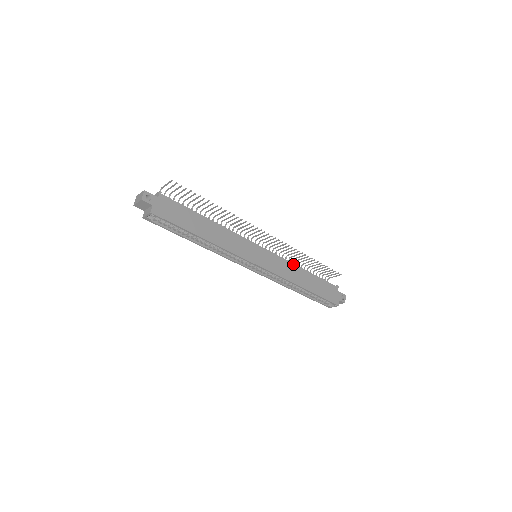
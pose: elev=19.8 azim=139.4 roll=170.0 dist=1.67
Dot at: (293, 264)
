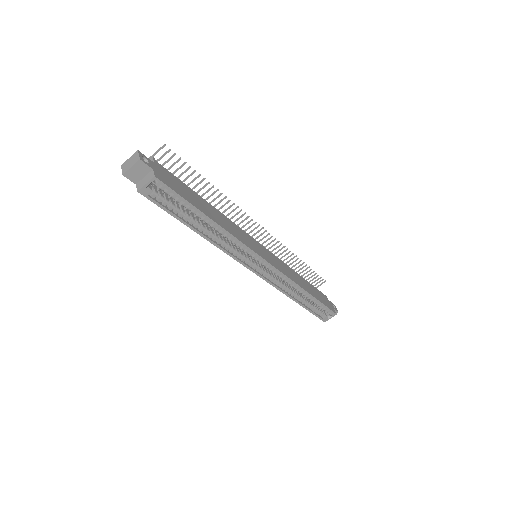
Dot at: (289, 267)
